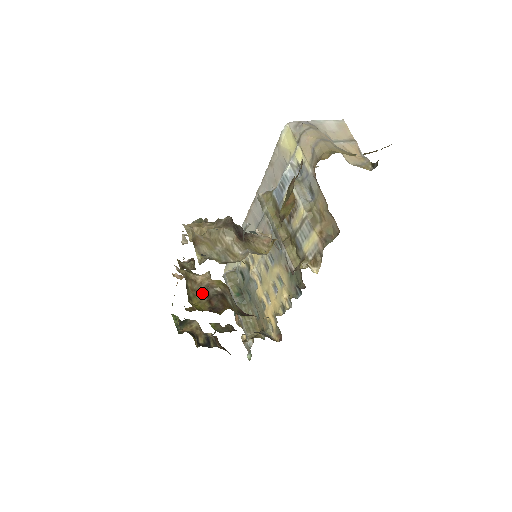
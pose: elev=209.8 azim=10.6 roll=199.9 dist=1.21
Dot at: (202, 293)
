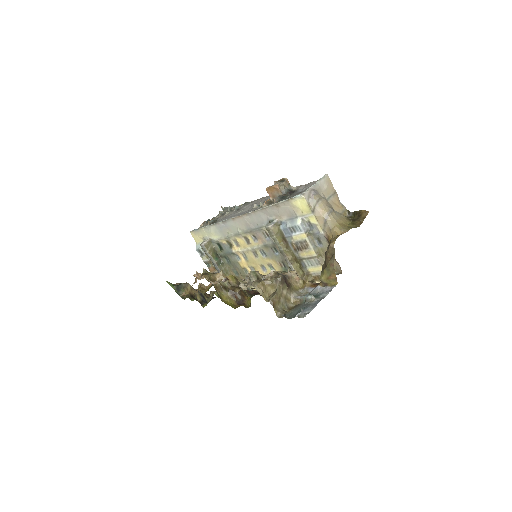
Dot at: (223, 289)
